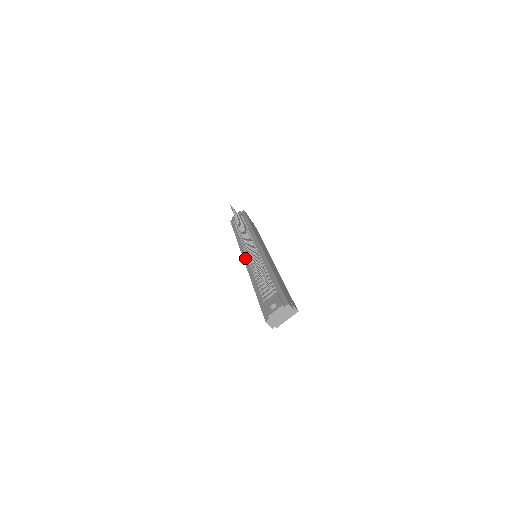
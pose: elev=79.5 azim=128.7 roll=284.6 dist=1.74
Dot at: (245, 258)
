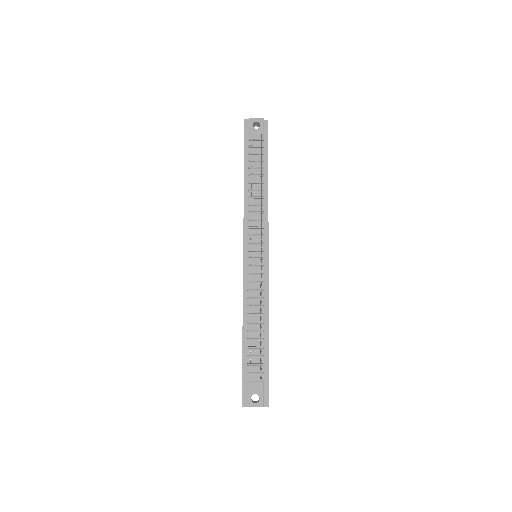
Dot at: (246, 259)
